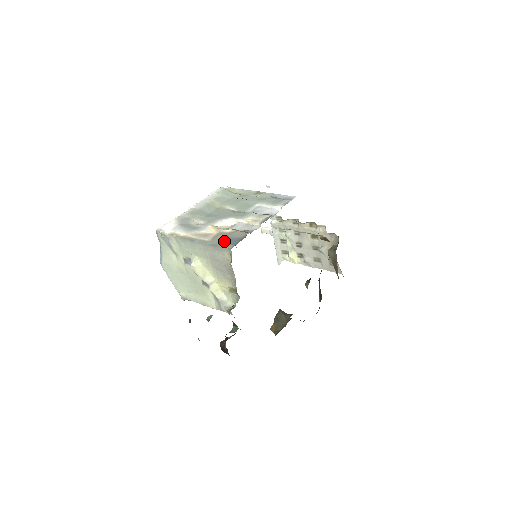
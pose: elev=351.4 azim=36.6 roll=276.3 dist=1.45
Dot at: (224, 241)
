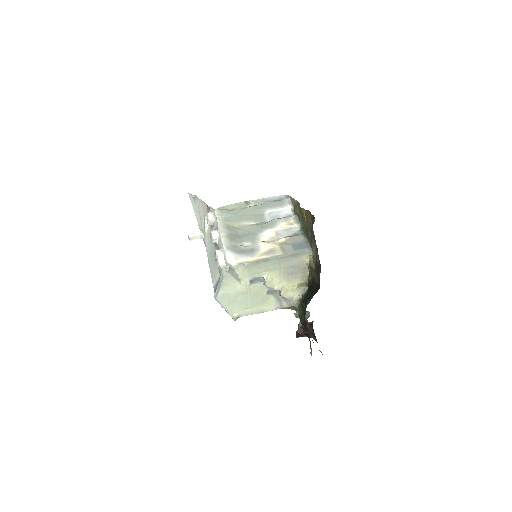
Dot at: (296, 248)
